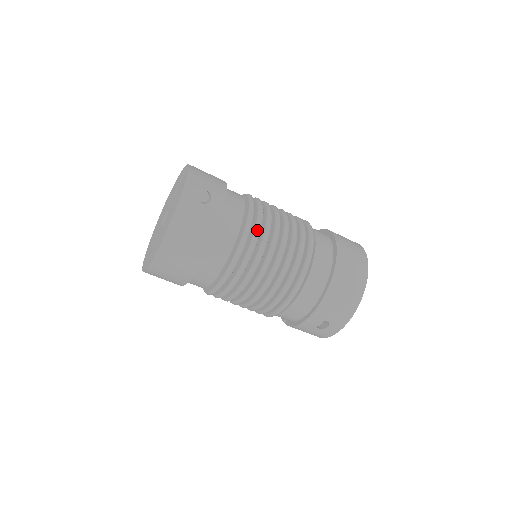
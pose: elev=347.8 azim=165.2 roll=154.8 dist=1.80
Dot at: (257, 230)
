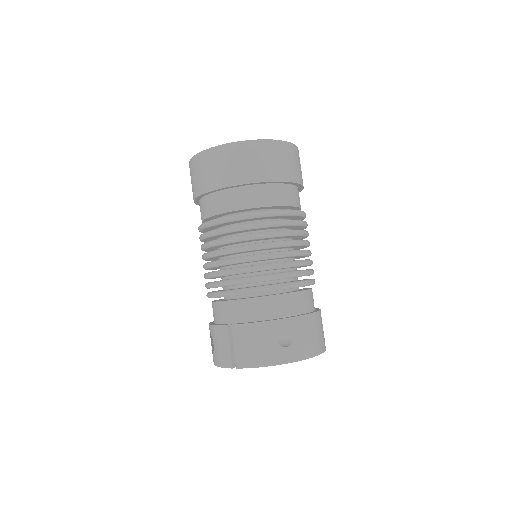
Dot at: occluded
